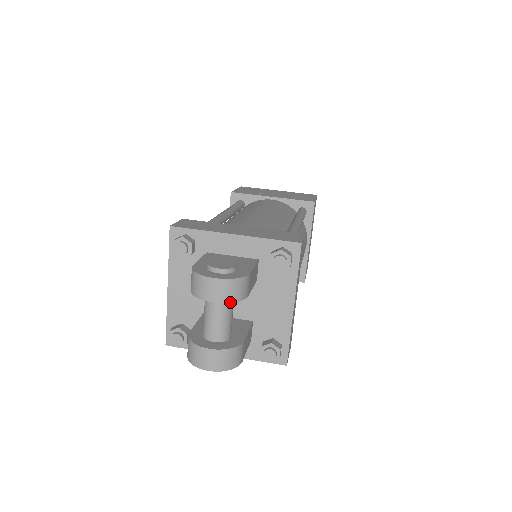
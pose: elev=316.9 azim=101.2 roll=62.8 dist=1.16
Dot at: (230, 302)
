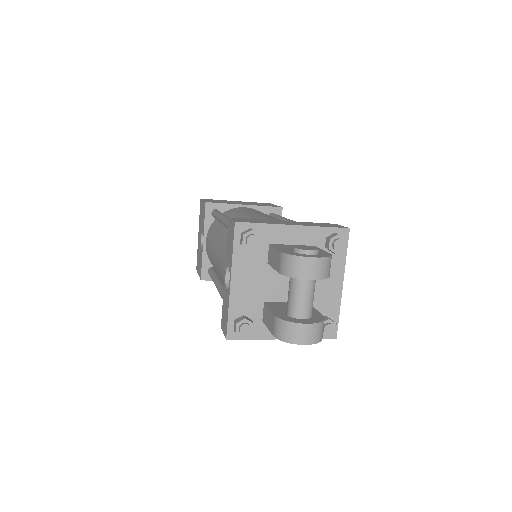
Dot at: (325, 278)
